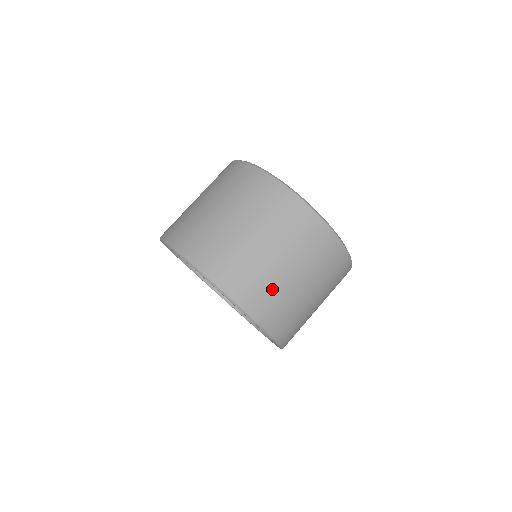
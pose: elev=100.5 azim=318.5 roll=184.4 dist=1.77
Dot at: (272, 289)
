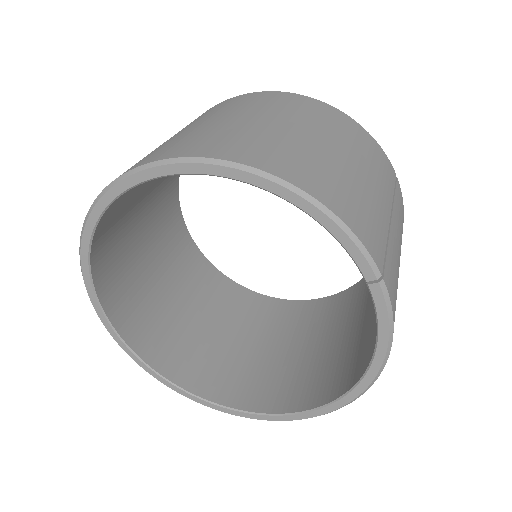
Dot at: (253, 136)
